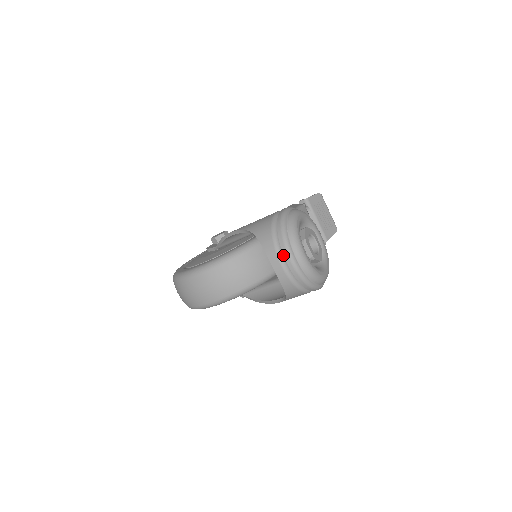
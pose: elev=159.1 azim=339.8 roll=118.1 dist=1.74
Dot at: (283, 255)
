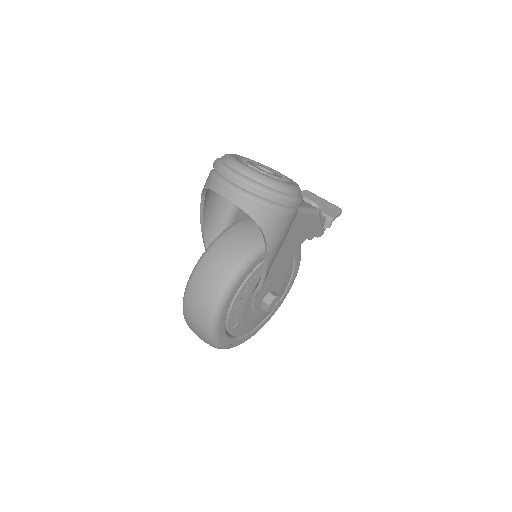
Dot at: (224, 178)
